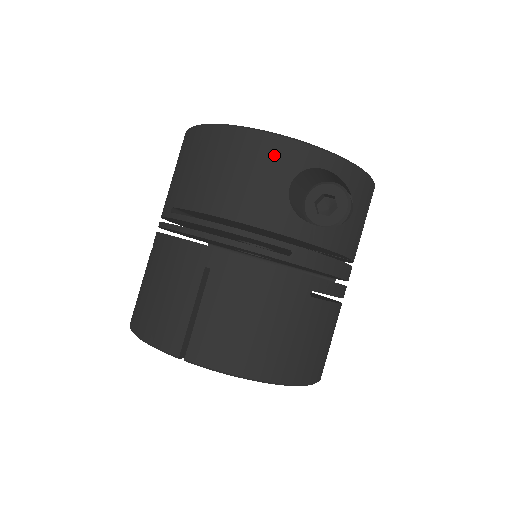
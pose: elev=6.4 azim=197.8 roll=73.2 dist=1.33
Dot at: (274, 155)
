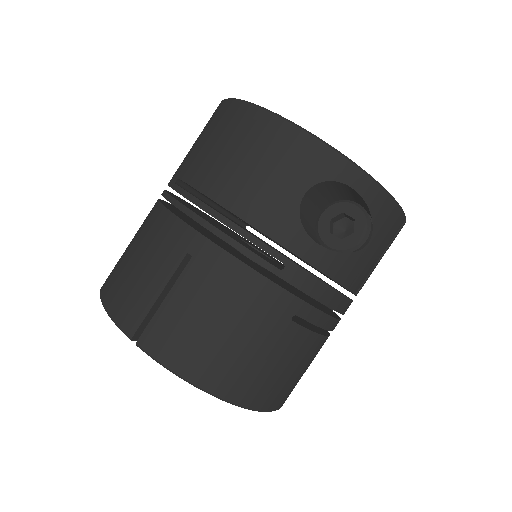
Dot at: (298, 154)
